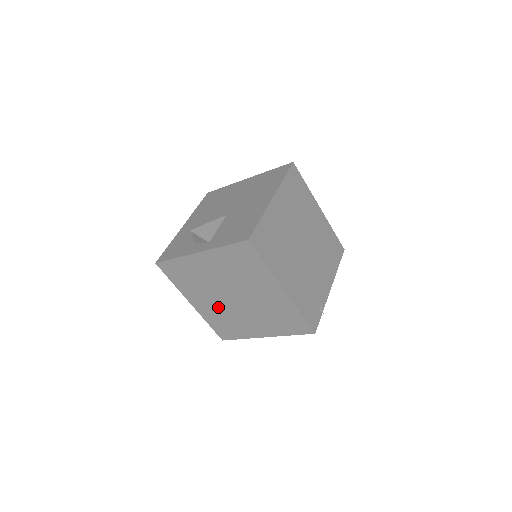
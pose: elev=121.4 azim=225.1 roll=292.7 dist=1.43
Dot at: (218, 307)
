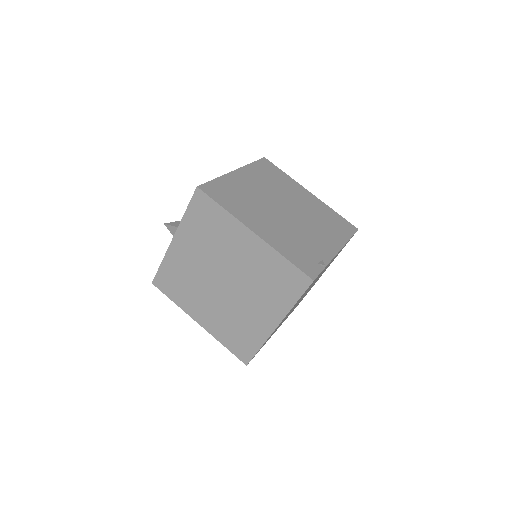
Dot at: (219, 309)
